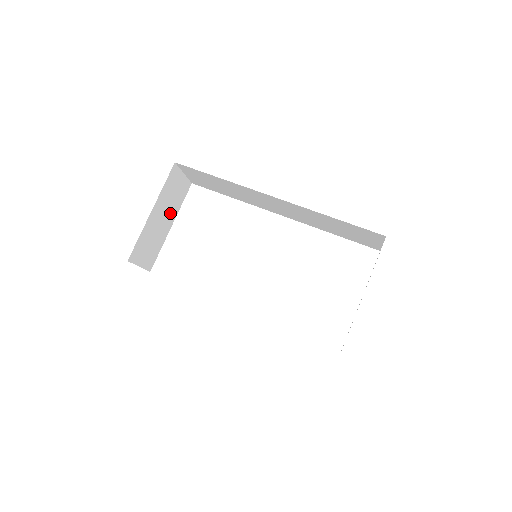
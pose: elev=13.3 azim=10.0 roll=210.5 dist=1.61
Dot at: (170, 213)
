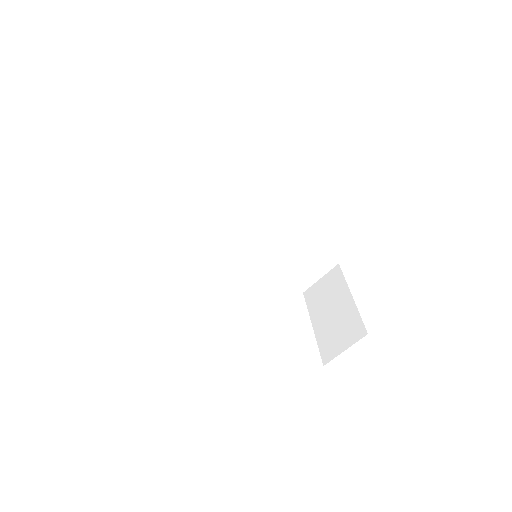
Dot at: occluded
